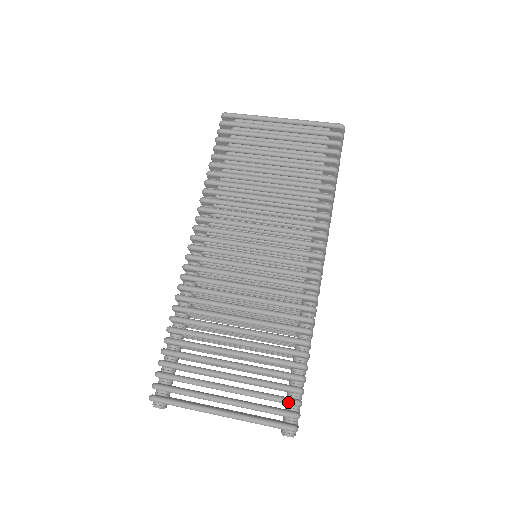
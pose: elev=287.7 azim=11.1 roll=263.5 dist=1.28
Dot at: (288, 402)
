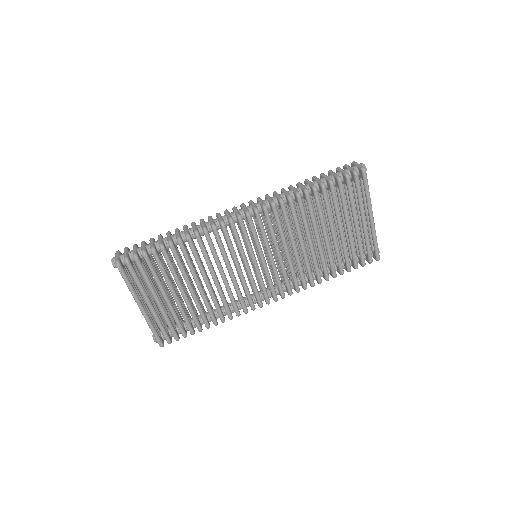
Dot at: (174, 336)
